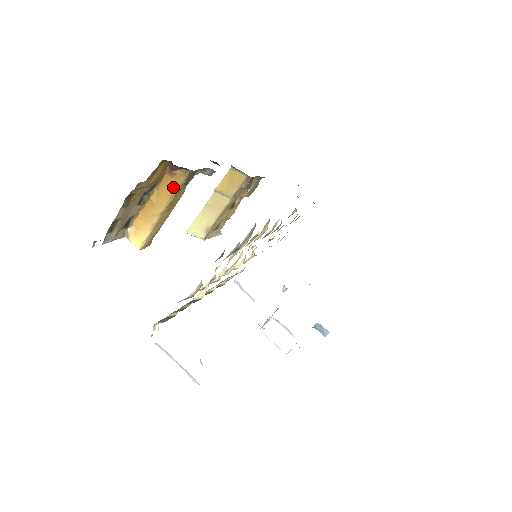
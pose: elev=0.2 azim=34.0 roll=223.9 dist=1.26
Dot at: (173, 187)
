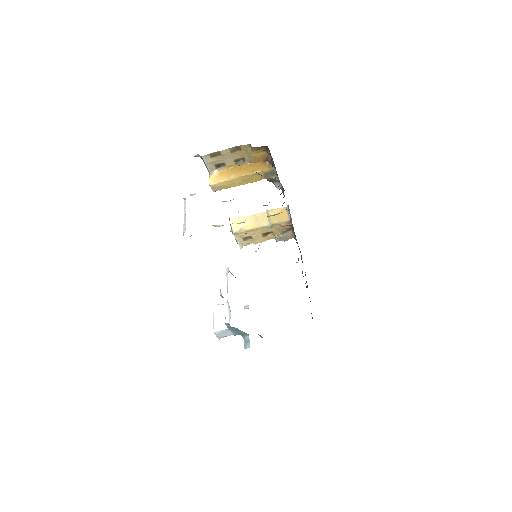
Dot at: (258, 169)
